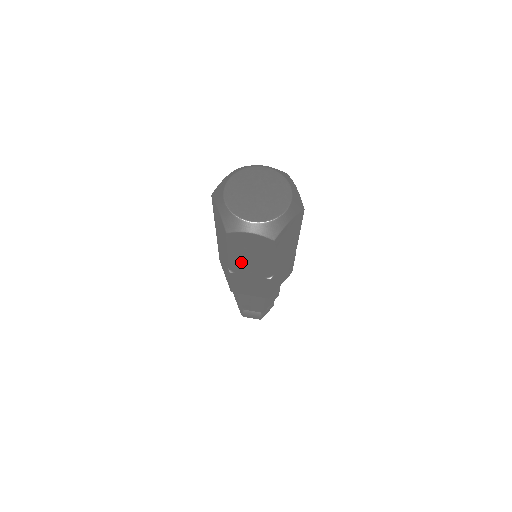
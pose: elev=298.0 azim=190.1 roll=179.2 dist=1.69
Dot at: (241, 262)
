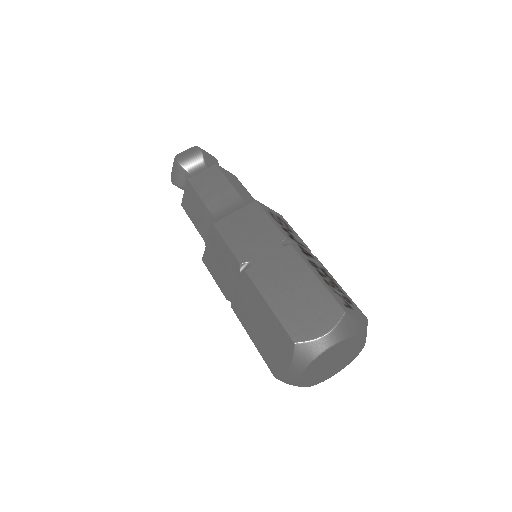
Dot at: occluded
